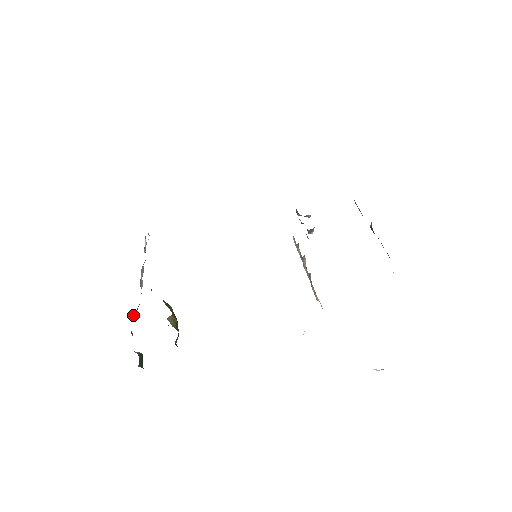
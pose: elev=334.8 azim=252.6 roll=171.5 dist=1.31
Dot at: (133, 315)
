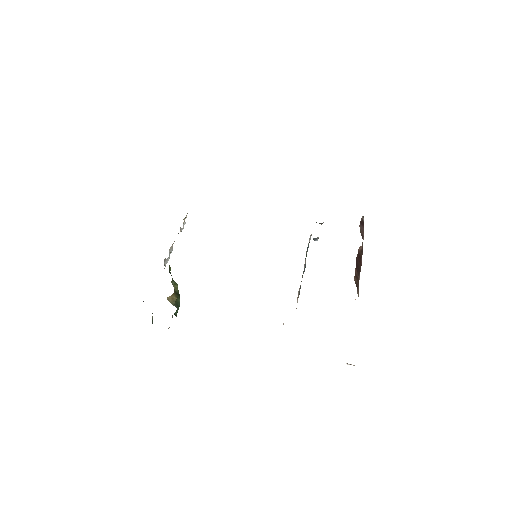
Dot at: occluded
